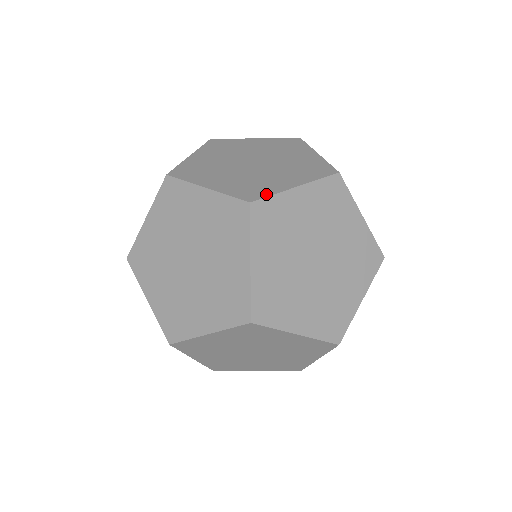
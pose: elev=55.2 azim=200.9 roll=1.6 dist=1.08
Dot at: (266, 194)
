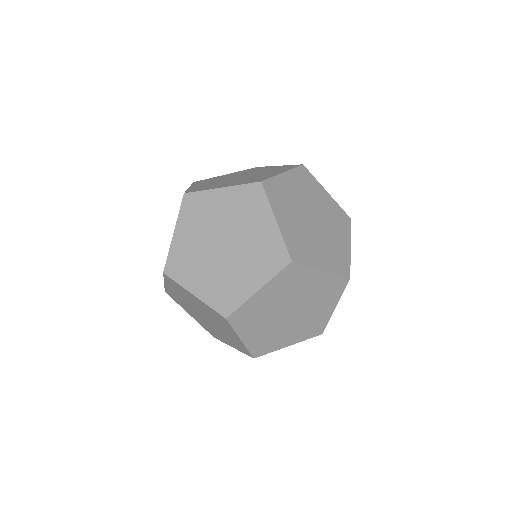
Dot at: occluded
